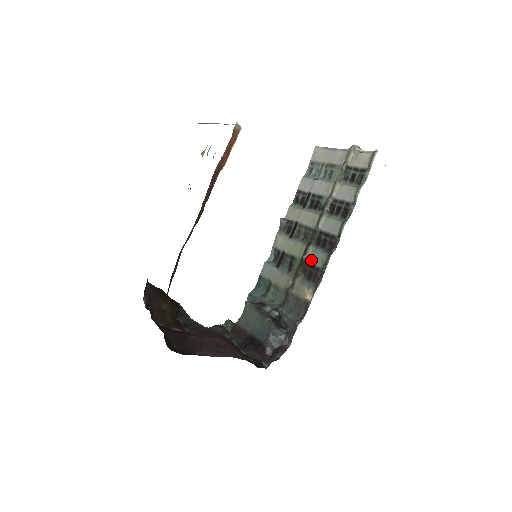
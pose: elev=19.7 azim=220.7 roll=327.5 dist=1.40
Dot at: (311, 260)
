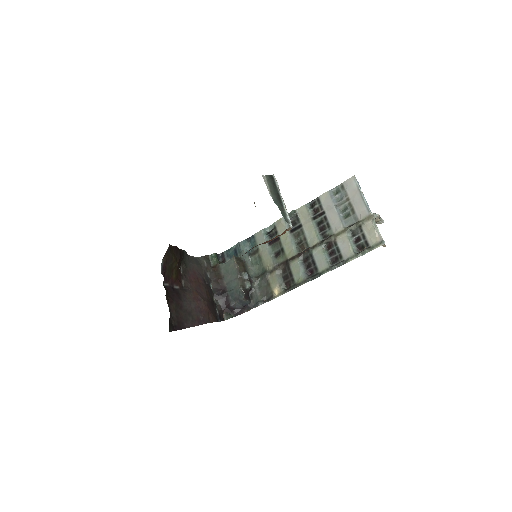
Dot at: (293, 268)
